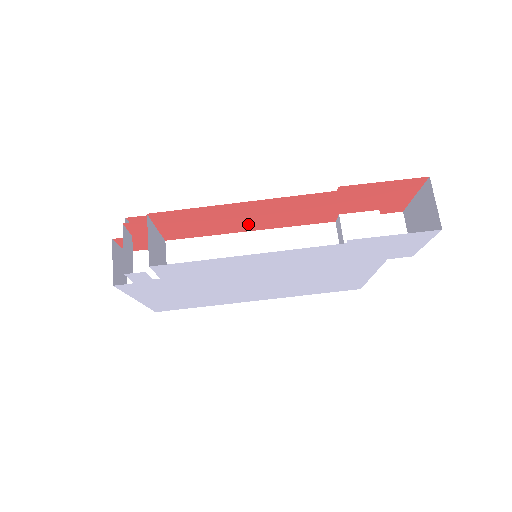
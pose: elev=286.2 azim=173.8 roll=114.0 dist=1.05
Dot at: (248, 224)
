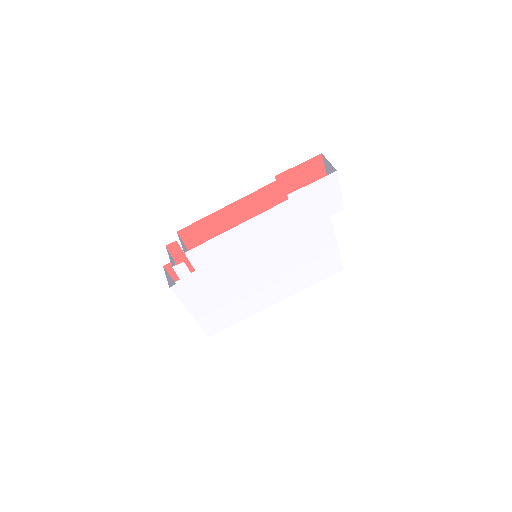
Dot at: occluded
